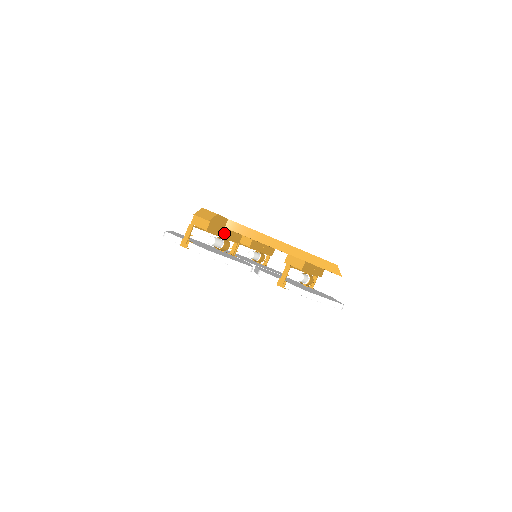
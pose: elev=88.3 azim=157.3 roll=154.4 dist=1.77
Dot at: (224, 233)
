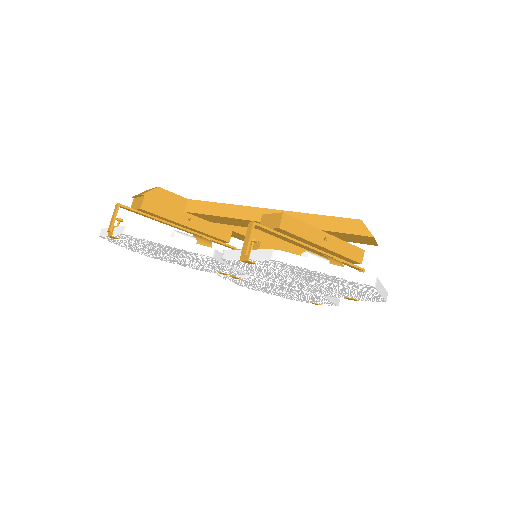
Dot at: (186, 220)
